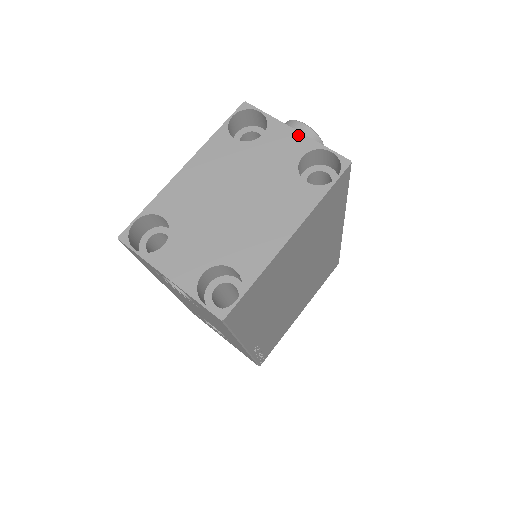
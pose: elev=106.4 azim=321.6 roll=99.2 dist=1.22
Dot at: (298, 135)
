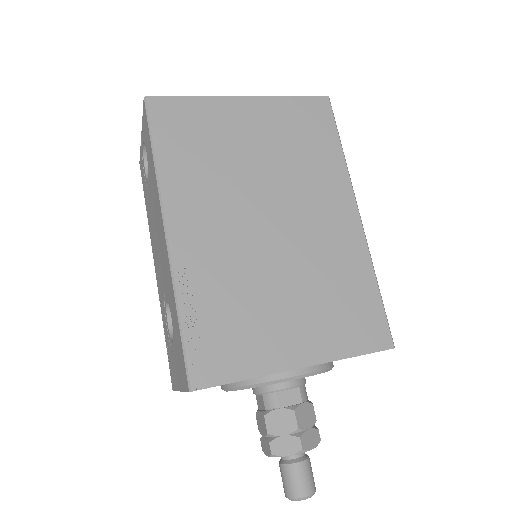
Dot at: occluded
